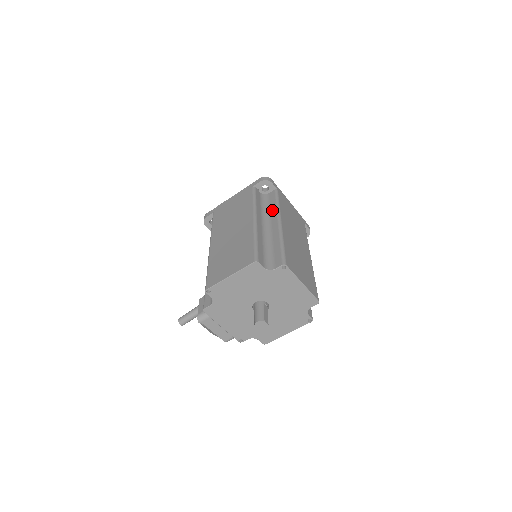
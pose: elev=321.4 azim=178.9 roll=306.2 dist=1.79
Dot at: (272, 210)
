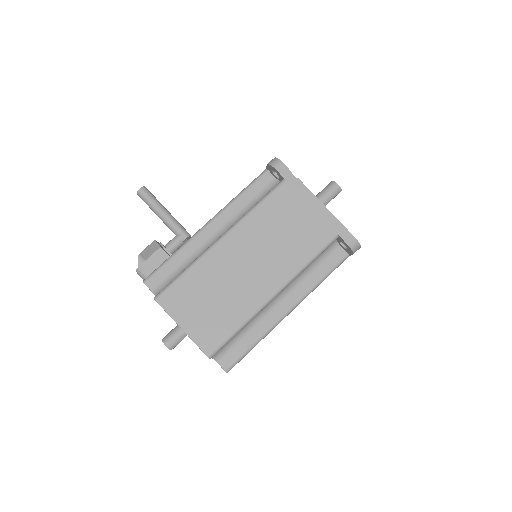
Dot at: (309, 281)
